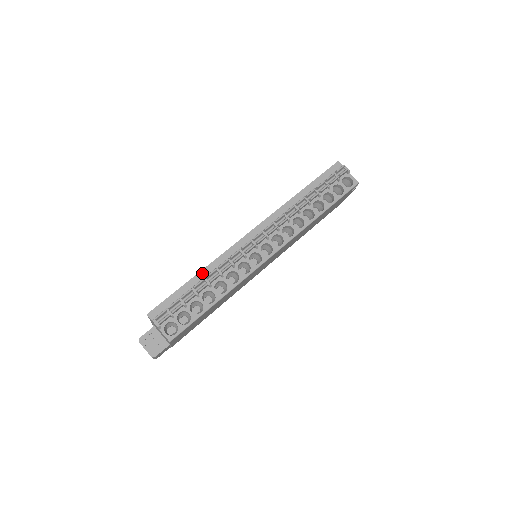
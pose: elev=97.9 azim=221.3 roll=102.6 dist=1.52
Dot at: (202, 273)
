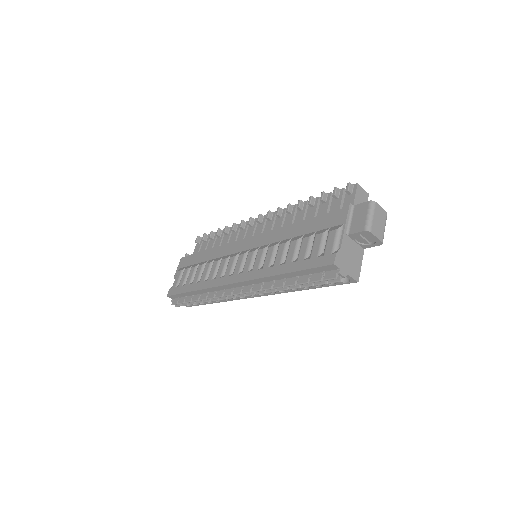
Dot at: (198, 292)
